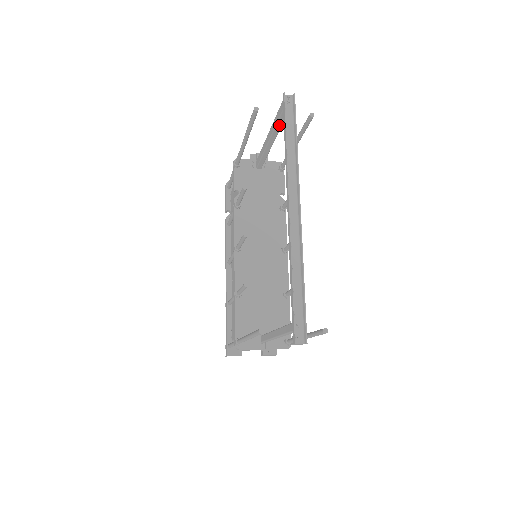
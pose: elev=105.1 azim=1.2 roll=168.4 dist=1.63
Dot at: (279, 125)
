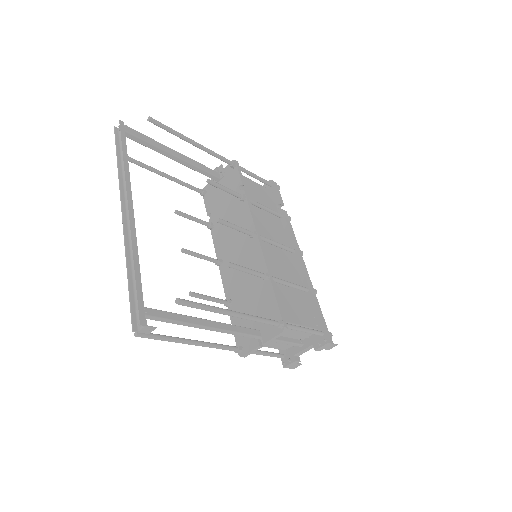
Dot at: (151, 147)
